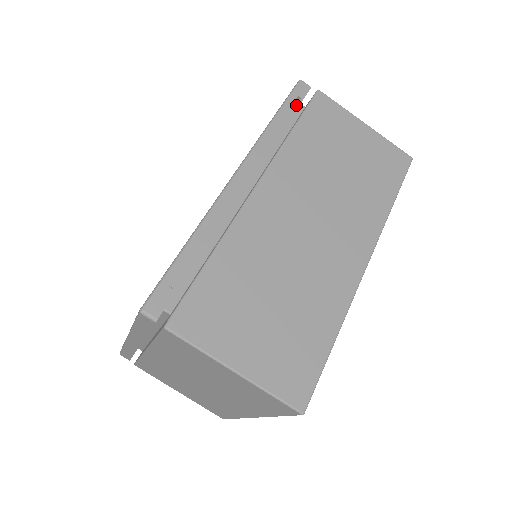
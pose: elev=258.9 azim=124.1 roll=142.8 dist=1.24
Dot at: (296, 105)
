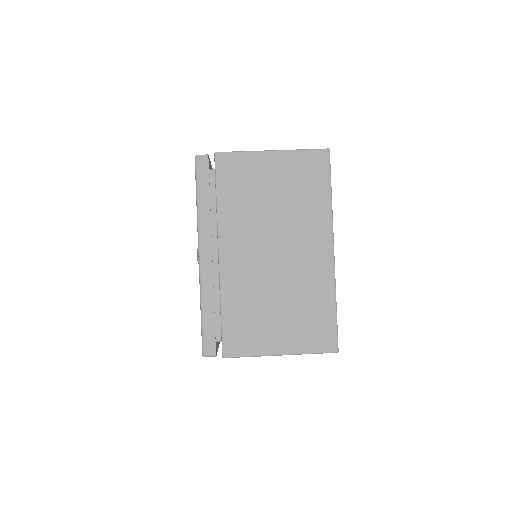
Dot at: occluded
